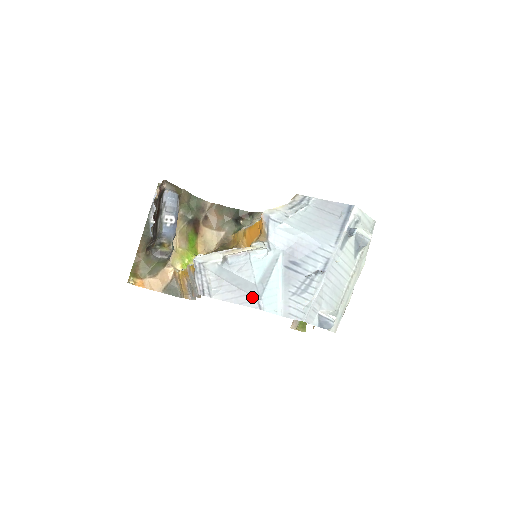
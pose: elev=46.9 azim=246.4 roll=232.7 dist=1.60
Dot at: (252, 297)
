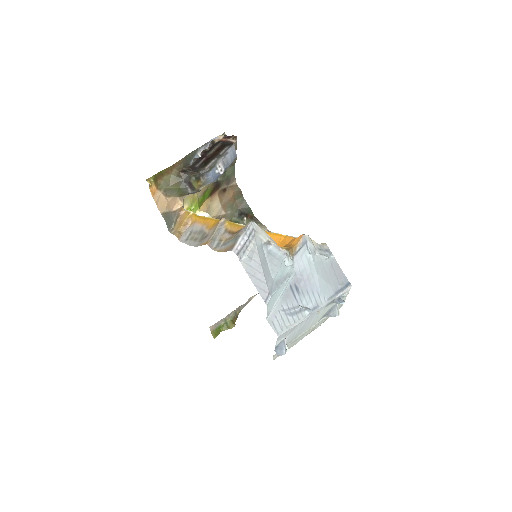
Dot at: (267, 288)
